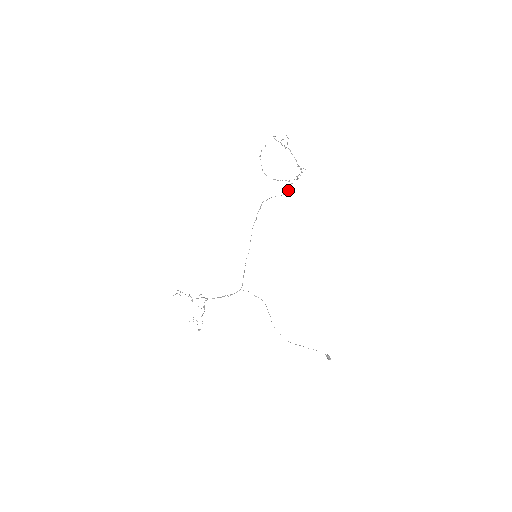
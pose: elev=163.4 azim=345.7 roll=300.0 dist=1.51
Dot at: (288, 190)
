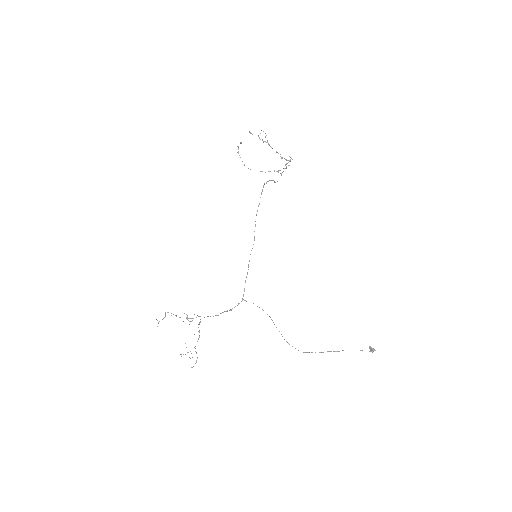
Dot at: occluded
